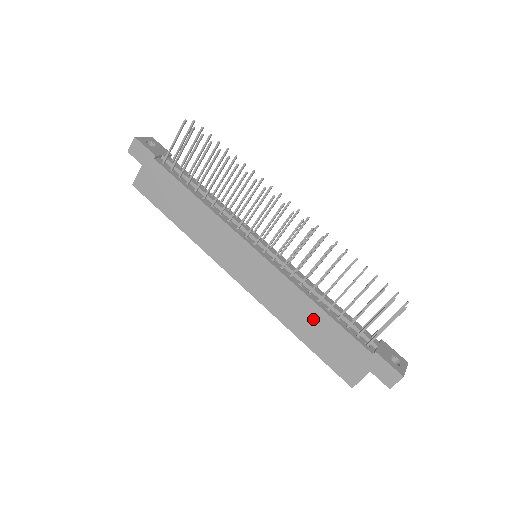
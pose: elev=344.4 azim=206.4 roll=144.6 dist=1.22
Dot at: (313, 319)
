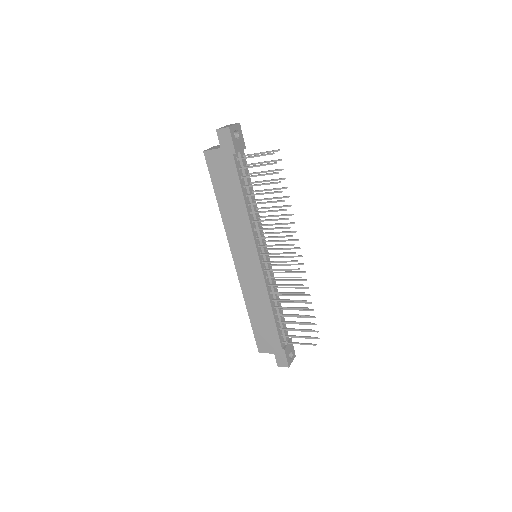
Dot at: (264, 313)
